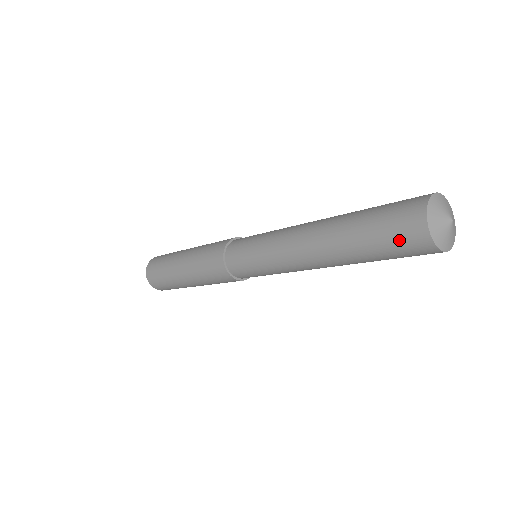
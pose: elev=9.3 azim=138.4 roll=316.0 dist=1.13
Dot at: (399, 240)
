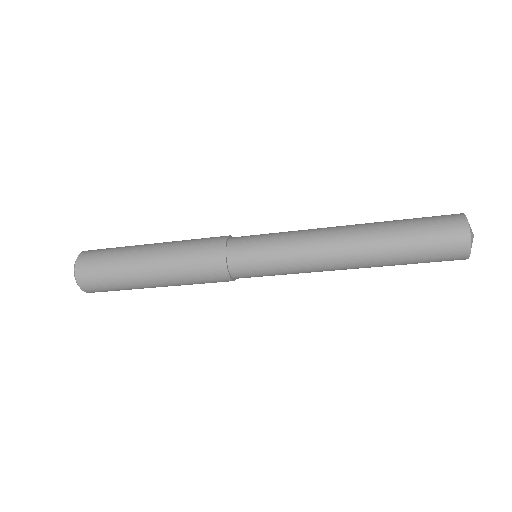
Dot at: (441, 229)
